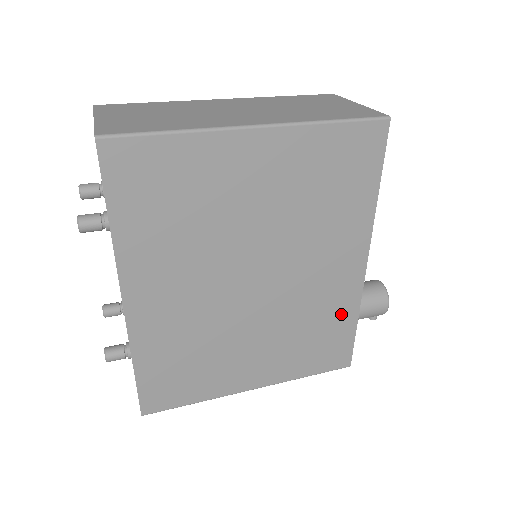
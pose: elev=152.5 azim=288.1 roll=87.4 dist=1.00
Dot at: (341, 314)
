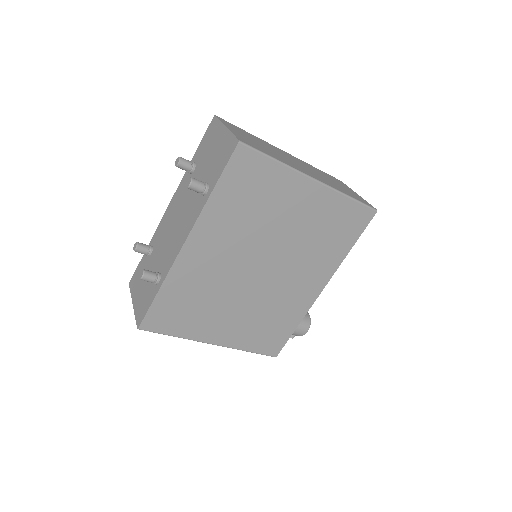
Dot at: (292, 317)
